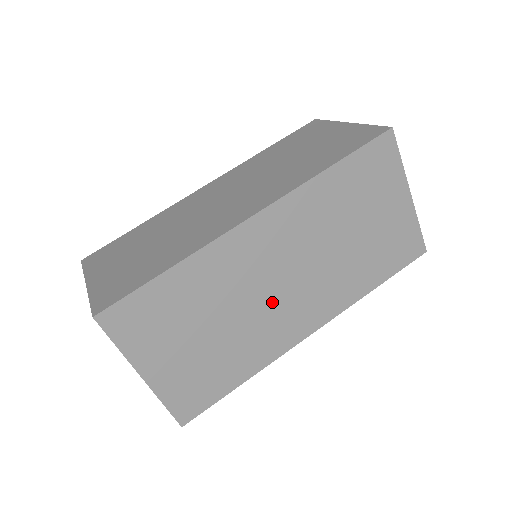
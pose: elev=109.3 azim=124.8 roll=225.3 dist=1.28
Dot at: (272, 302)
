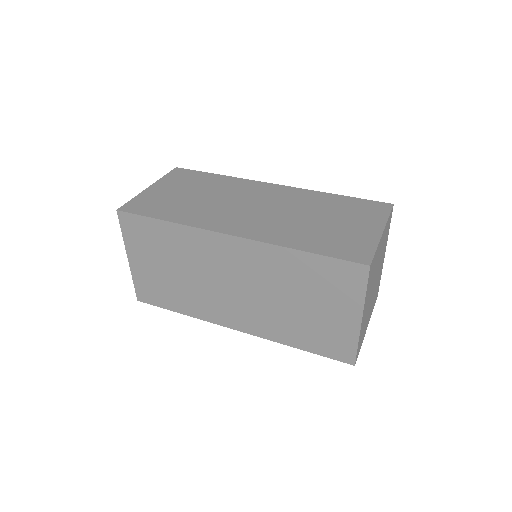
Dot at: (218, 290)
